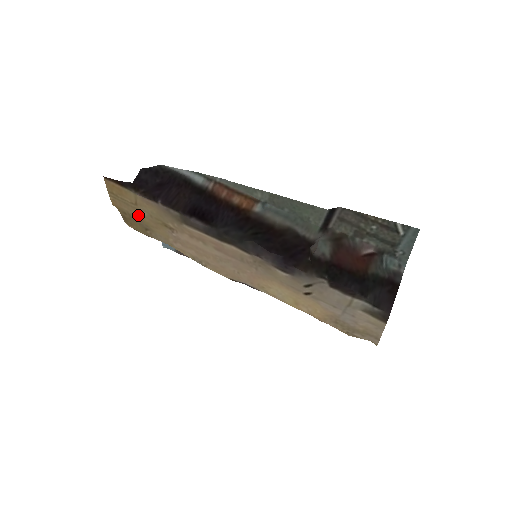
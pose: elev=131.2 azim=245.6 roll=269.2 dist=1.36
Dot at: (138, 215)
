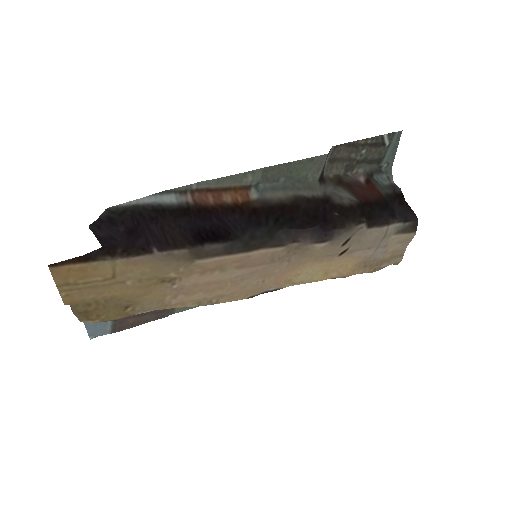
Dot at: (114, 293)
